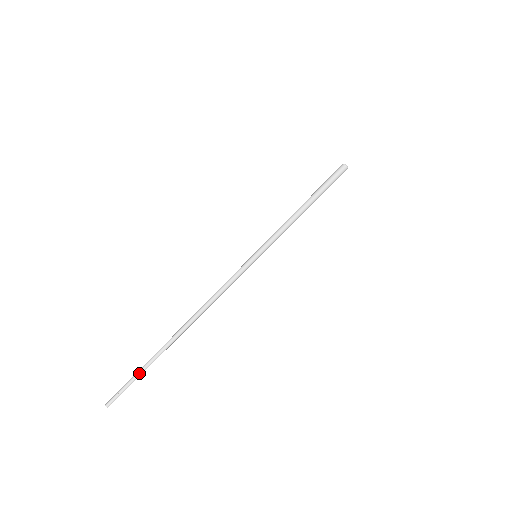
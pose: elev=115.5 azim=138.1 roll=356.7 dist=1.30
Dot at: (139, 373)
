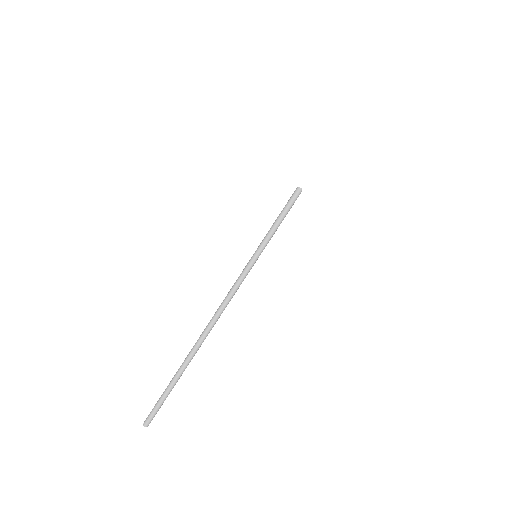
Dot at: (174, 377)
